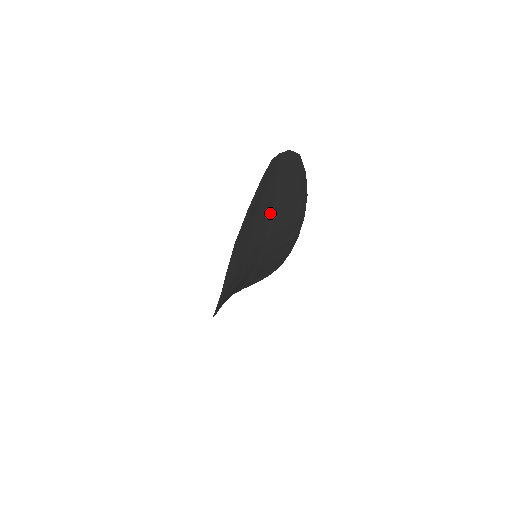
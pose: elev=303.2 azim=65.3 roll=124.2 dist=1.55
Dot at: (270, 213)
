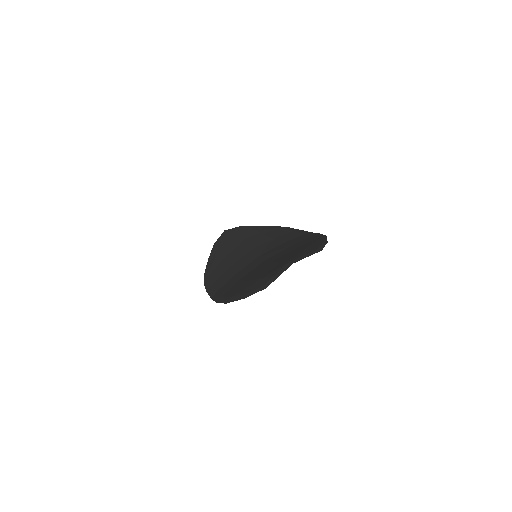
Dot at: occluded
